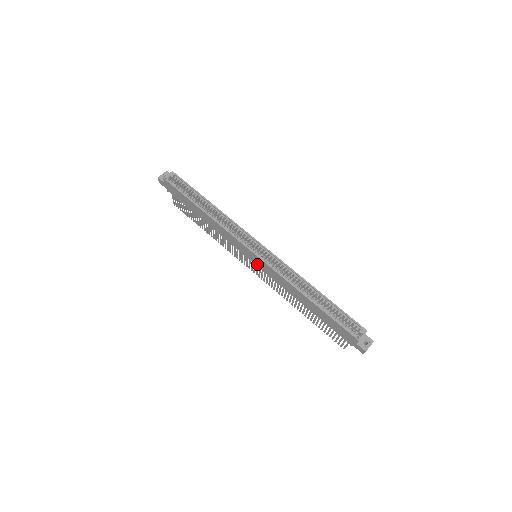
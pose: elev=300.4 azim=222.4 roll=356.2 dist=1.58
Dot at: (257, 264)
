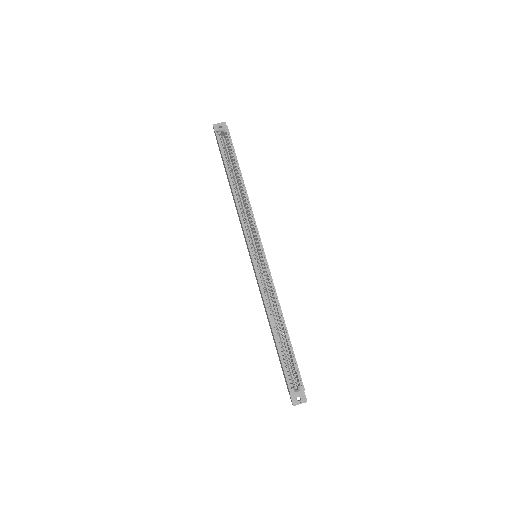
Dot at: (252, 264)
